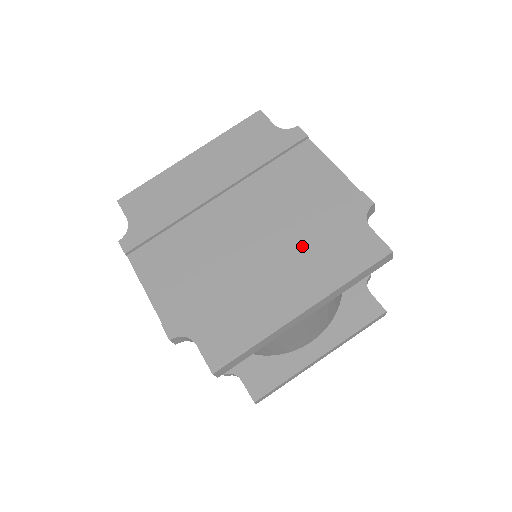
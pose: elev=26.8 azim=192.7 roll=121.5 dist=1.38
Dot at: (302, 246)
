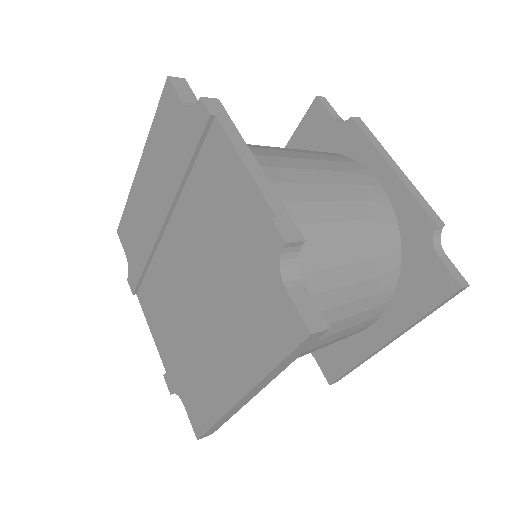
Dot at: (229, 307)
